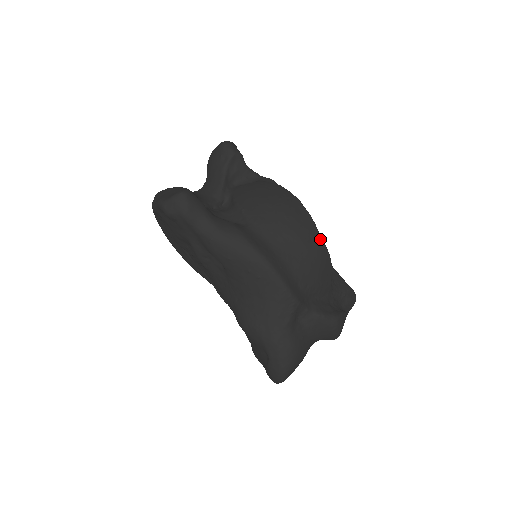
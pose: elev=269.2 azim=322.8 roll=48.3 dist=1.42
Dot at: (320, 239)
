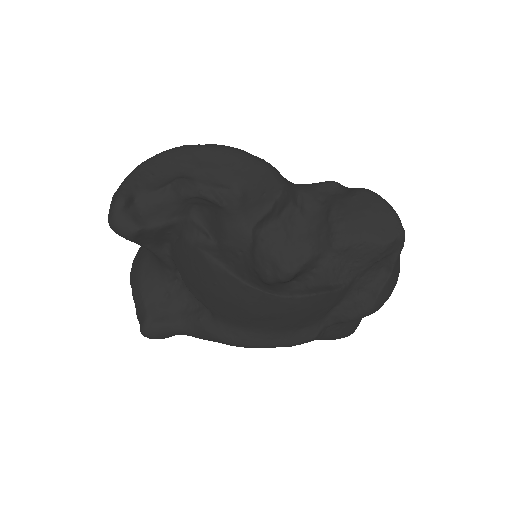
Dot at: (289, 301)
